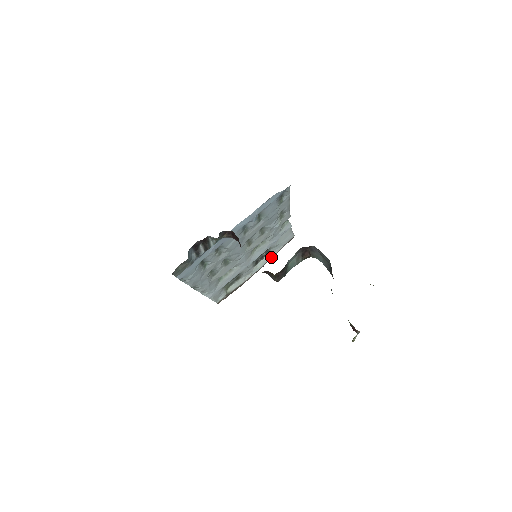
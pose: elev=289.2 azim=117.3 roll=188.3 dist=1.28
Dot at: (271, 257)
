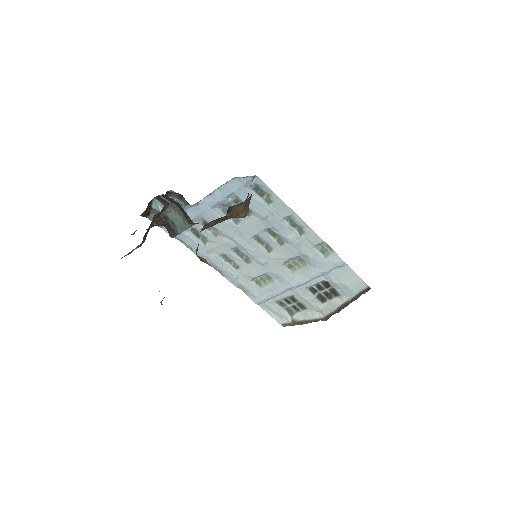
Dot at: (344, 302)
